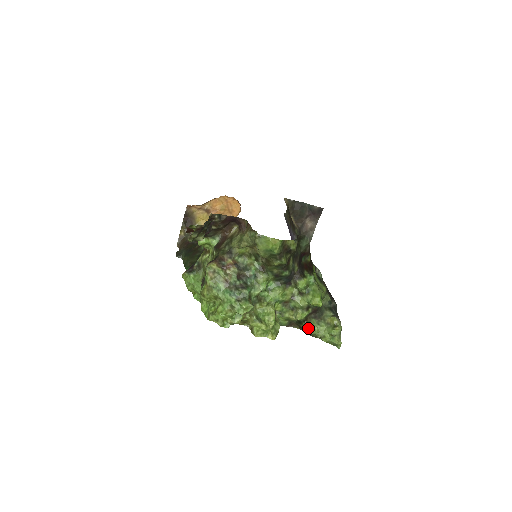
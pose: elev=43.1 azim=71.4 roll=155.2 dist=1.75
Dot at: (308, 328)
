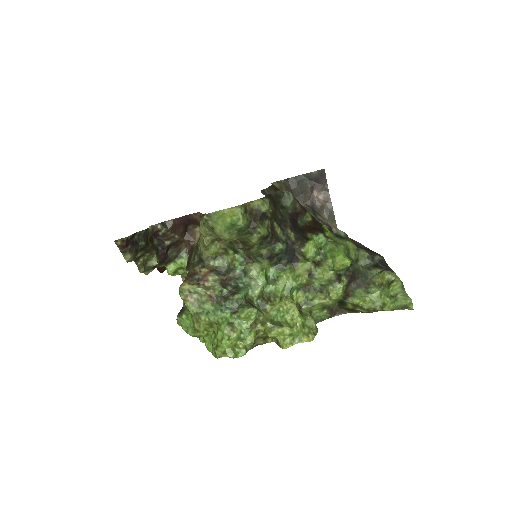
Dot at: (355, 304)
